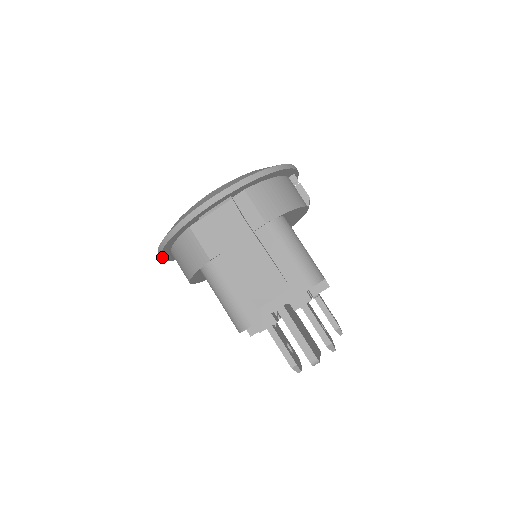
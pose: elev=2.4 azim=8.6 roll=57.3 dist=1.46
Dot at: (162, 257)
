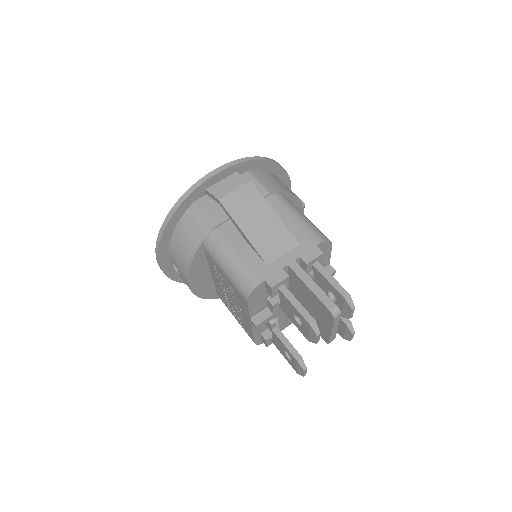
Dot at: (159, 253)
